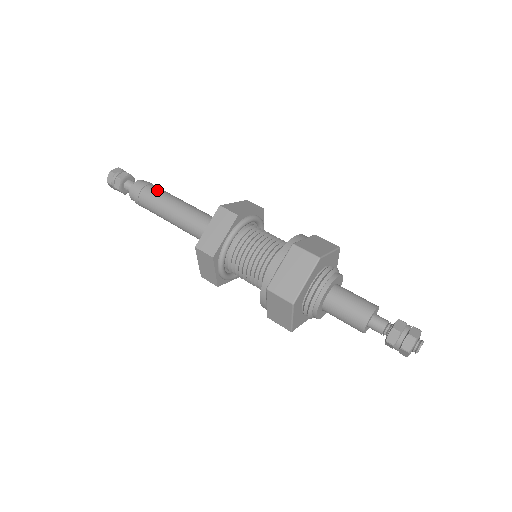
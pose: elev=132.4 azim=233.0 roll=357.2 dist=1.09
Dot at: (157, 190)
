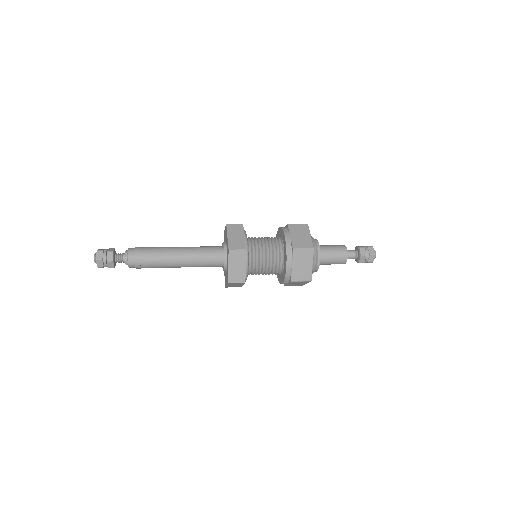
Dot at: (153, 247)
